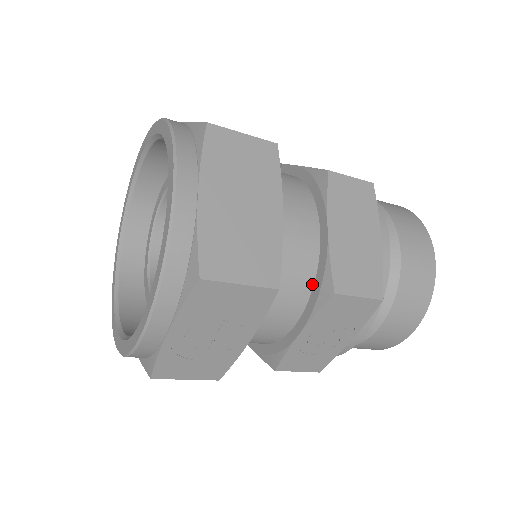
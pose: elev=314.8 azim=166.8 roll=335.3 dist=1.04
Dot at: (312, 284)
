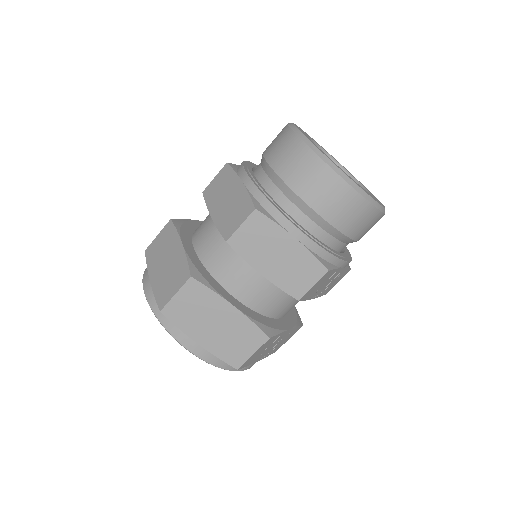
Dot at: occluded
